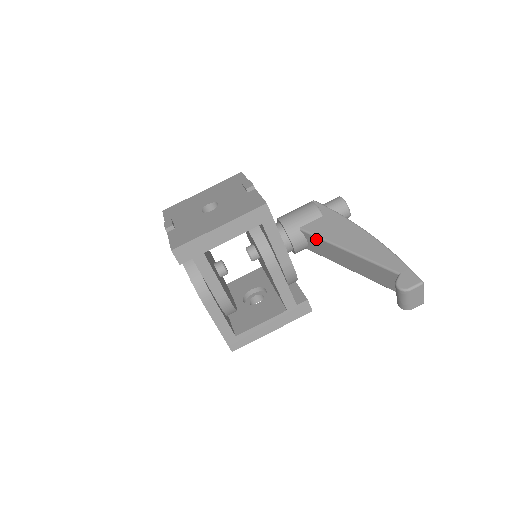
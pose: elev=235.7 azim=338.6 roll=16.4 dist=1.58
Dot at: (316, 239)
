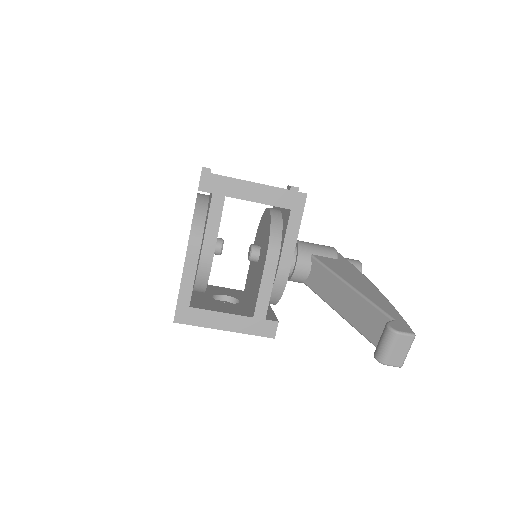
Dot at: (322, 268)
